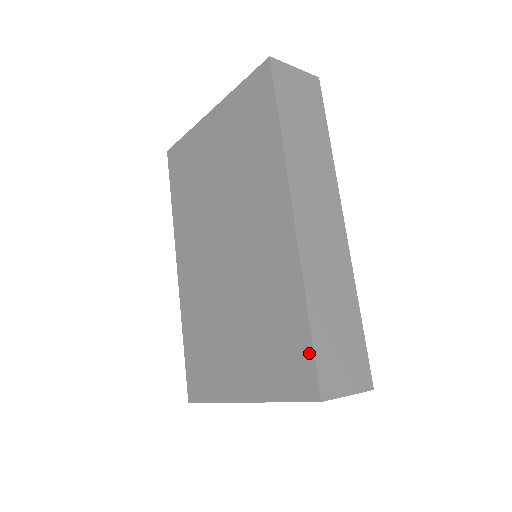
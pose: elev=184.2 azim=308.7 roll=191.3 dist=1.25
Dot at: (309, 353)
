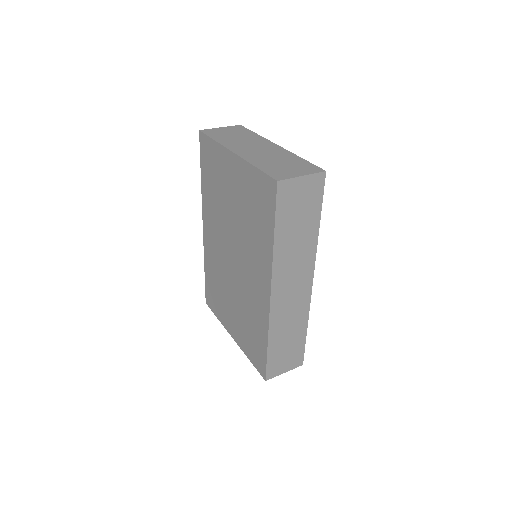
Dot at: (264, 360)
